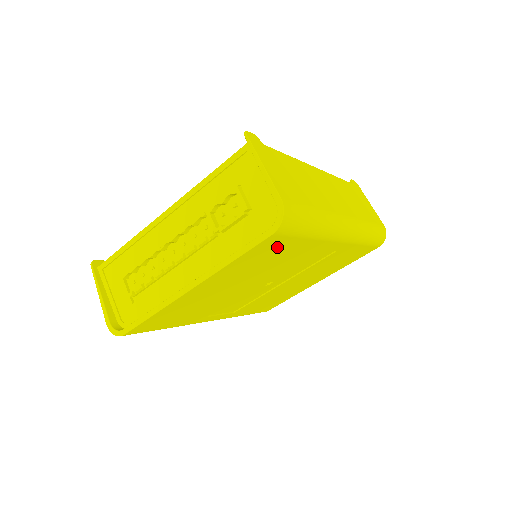
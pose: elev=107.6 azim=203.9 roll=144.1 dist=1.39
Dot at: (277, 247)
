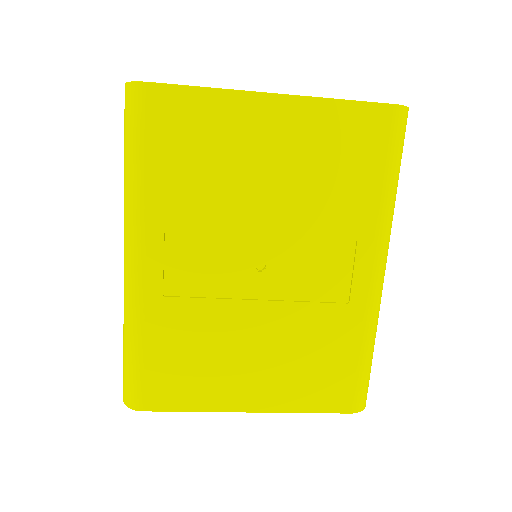
Dot at: (366, 148)
